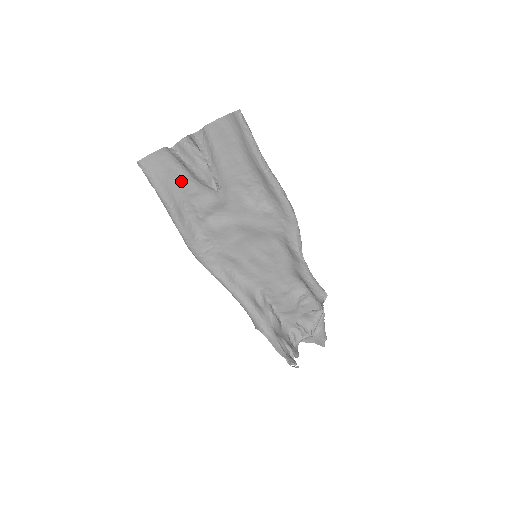
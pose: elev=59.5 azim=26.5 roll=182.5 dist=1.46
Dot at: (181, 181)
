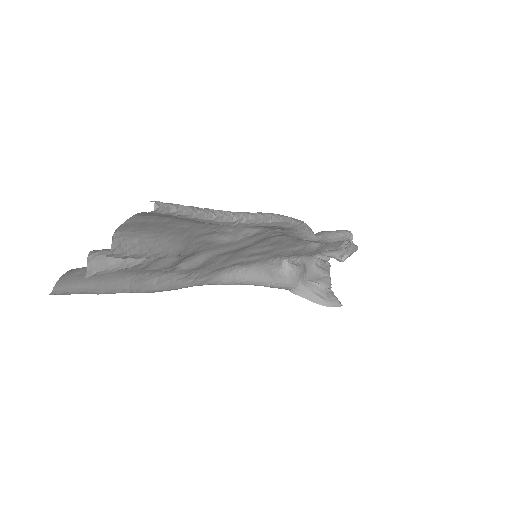
Dot at: occluded
